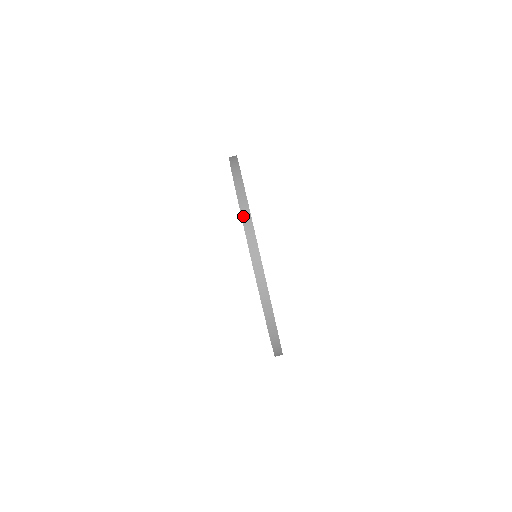
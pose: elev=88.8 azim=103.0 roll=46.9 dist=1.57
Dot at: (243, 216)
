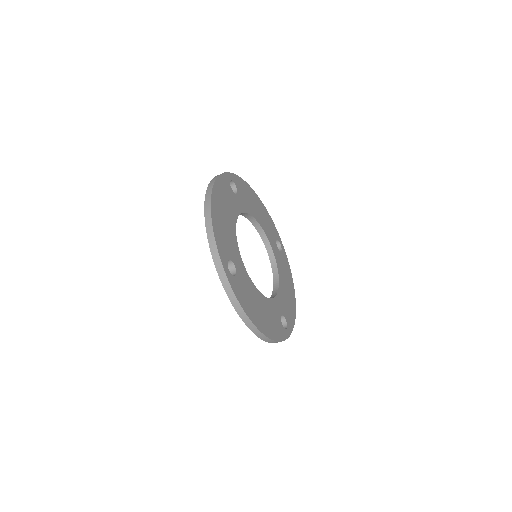
Dot at: (236, 310)
